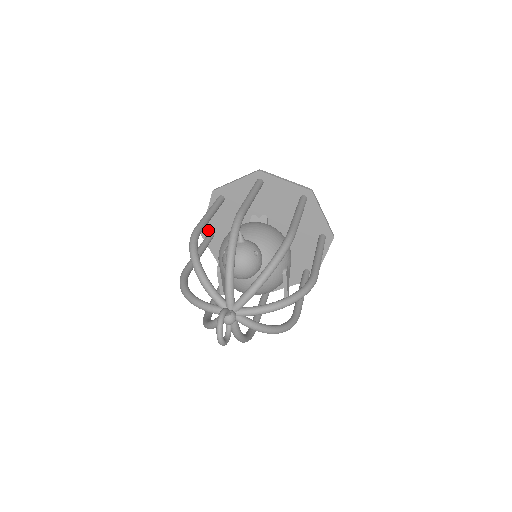
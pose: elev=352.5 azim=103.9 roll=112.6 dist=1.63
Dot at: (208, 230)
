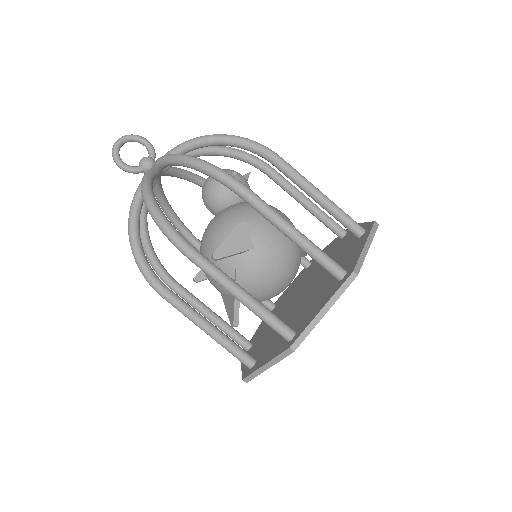
Dot at: (276, 303)
